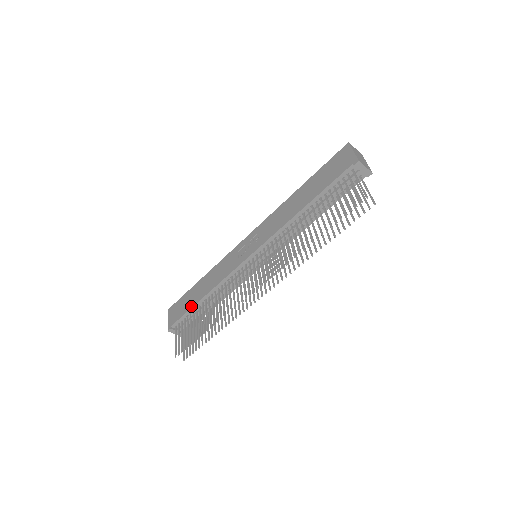
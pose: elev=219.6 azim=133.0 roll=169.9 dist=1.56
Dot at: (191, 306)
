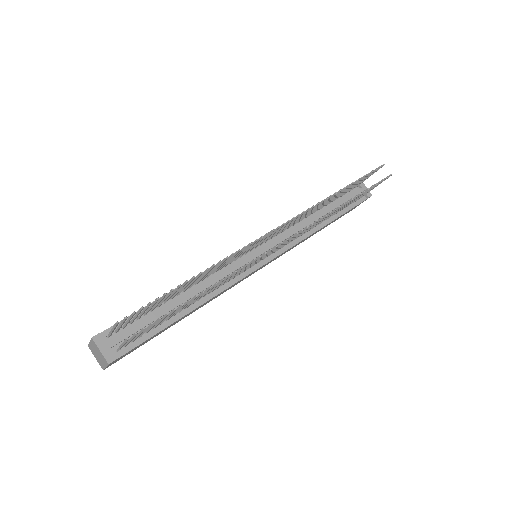
Dot at: occluded
